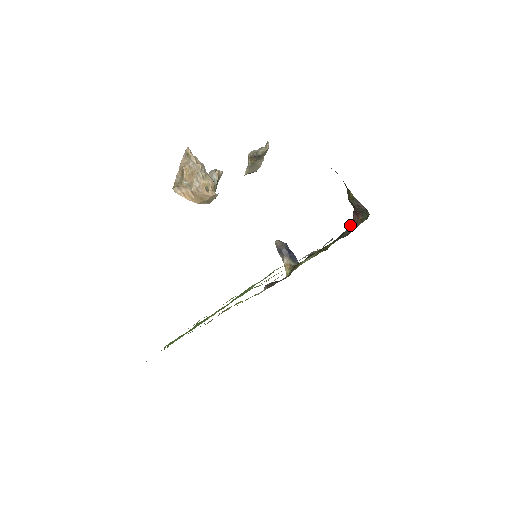
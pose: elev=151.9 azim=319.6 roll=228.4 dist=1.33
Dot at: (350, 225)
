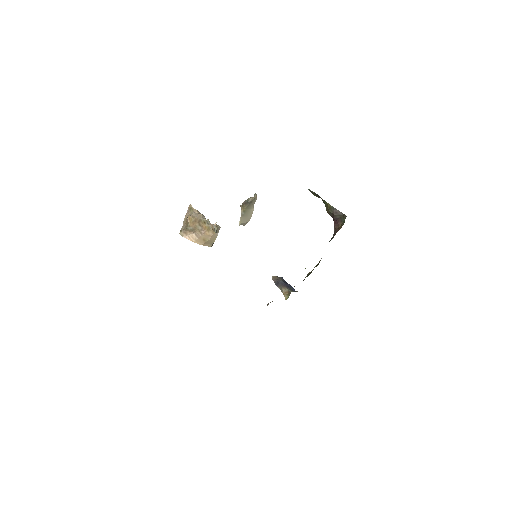
Dot at: (333, 235)
